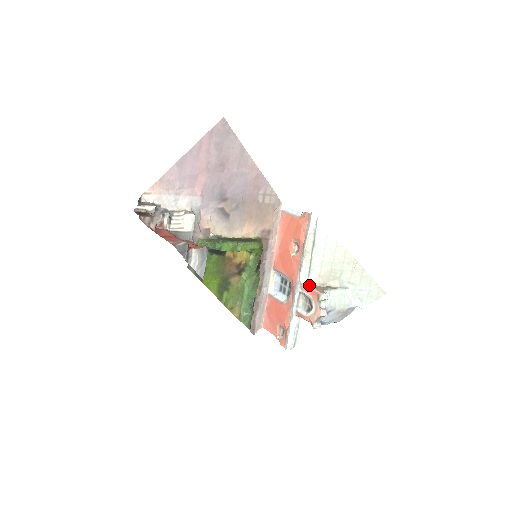
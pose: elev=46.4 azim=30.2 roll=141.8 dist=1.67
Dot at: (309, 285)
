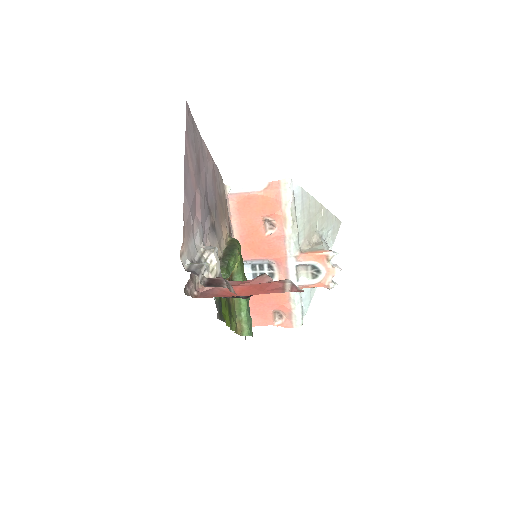
Dot at: (304, 253)
